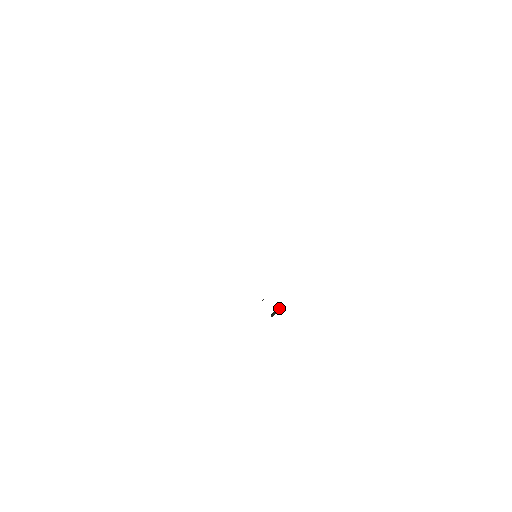
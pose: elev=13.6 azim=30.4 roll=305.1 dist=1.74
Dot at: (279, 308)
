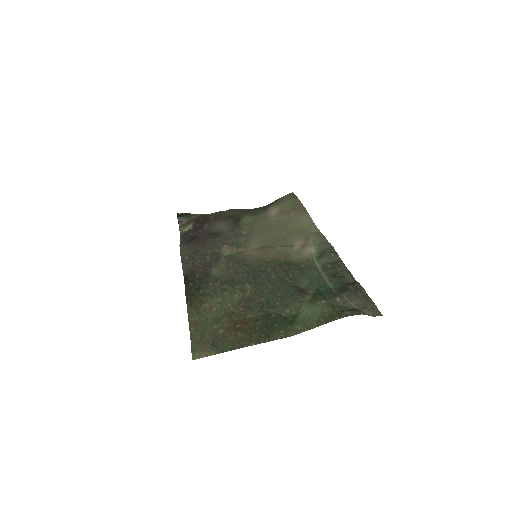
Dot at: (191, 218)
